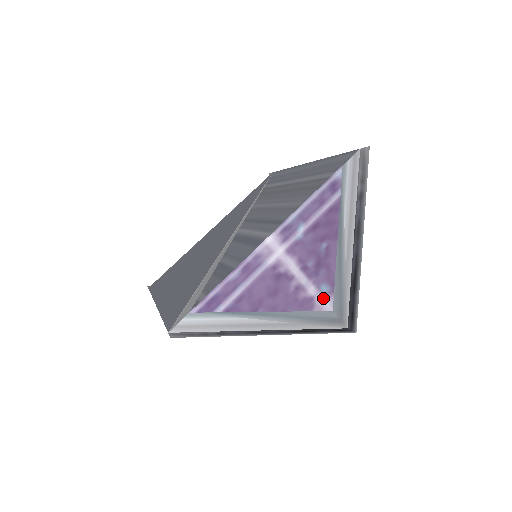
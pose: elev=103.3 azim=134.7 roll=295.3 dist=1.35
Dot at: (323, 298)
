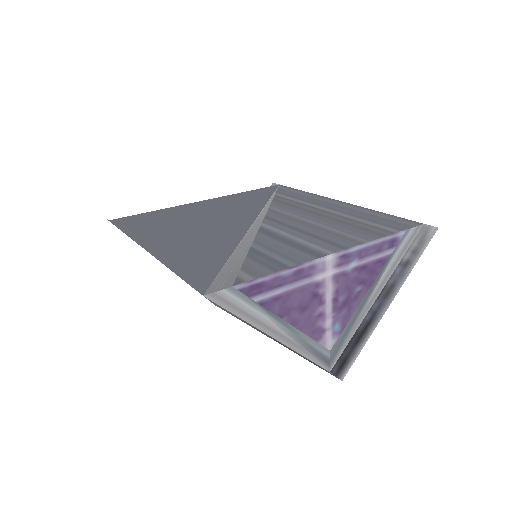
Dot at: (331, 335)
